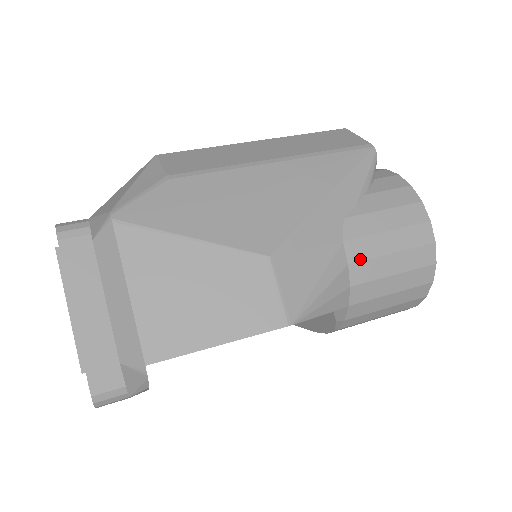
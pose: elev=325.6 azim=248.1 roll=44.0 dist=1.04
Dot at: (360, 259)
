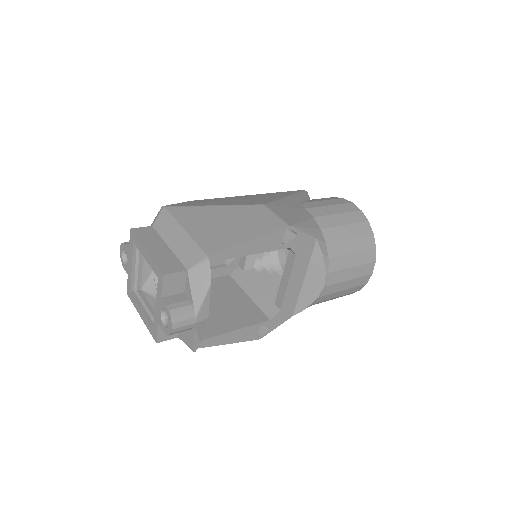
Dot at: (319, 215)
